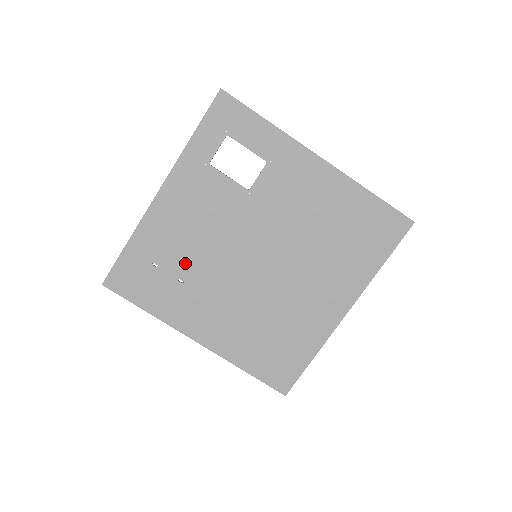
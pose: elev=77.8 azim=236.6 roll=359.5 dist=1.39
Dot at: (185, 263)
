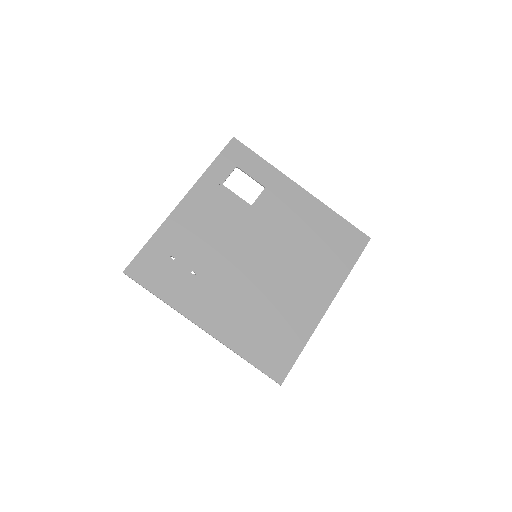
Dot at: (198, 258)
